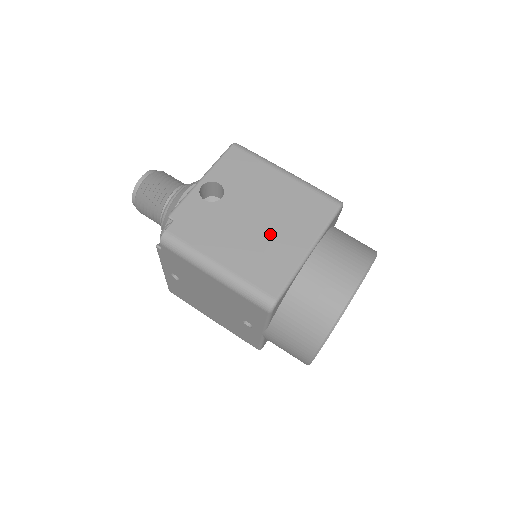
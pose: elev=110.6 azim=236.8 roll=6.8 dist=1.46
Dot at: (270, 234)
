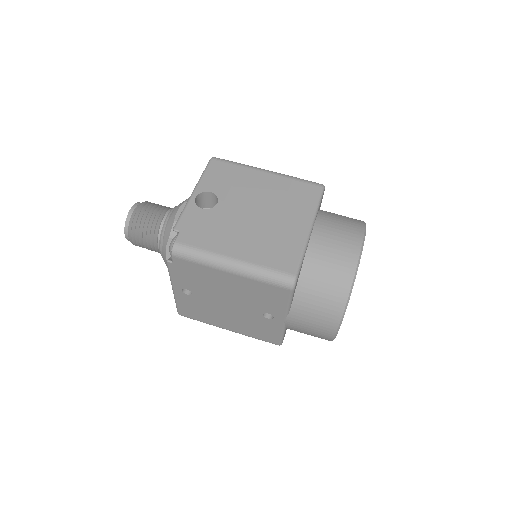
Dot at: (271, 223)
